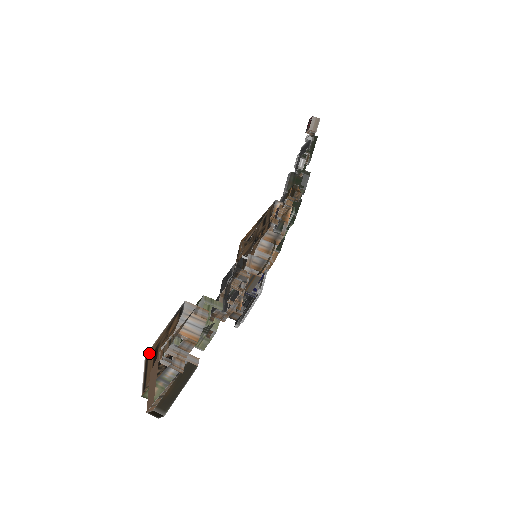
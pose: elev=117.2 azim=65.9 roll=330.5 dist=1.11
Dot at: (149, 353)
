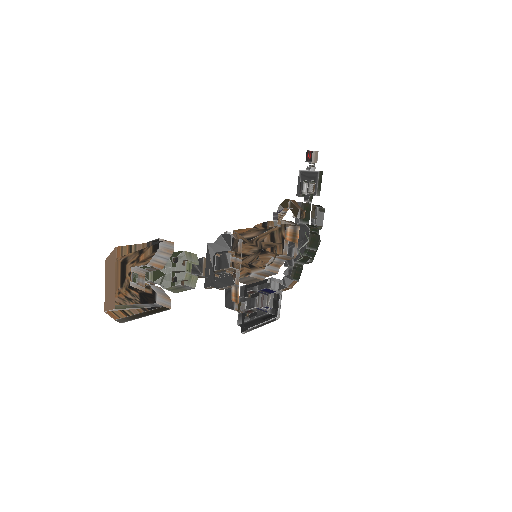
Dot at: occluded
